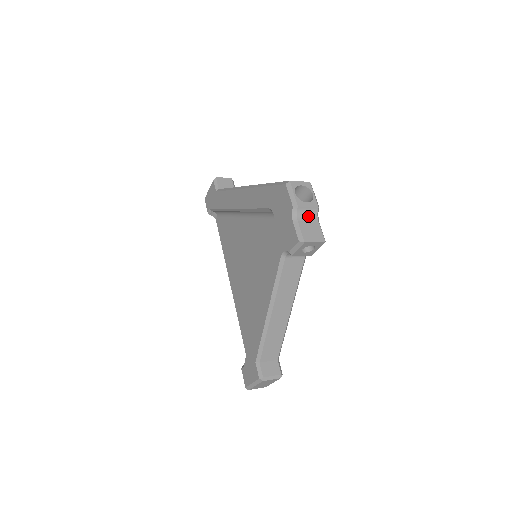
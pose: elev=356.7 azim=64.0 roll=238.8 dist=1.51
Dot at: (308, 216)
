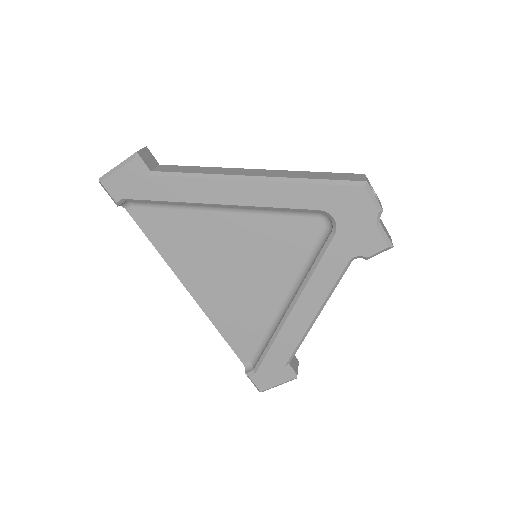
Dot at: occluded
